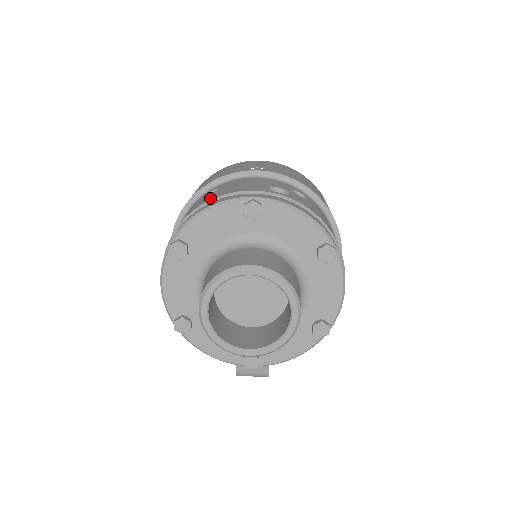
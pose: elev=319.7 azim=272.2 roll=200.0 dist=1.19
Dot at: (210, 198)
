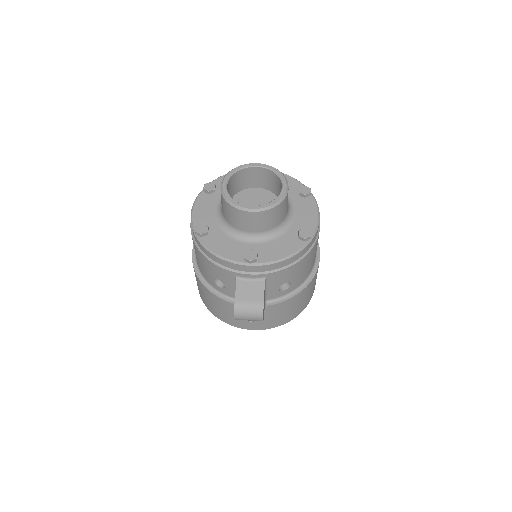
Dot at: occluded
